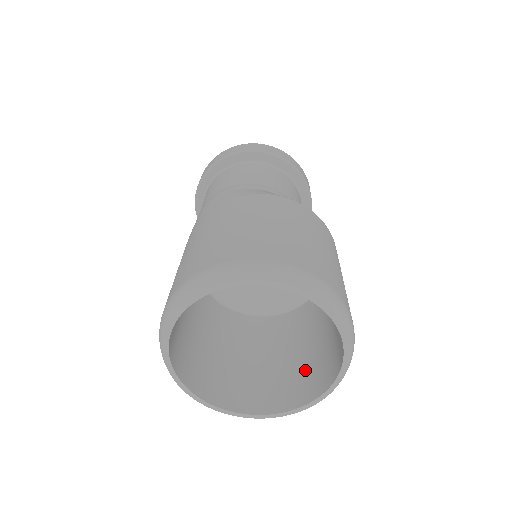
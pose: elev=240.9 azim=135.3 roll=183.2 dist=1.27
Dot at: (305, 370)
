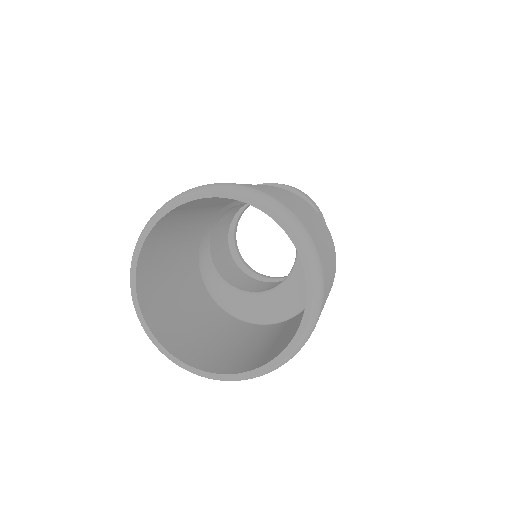
Dot at: (292, 333)
